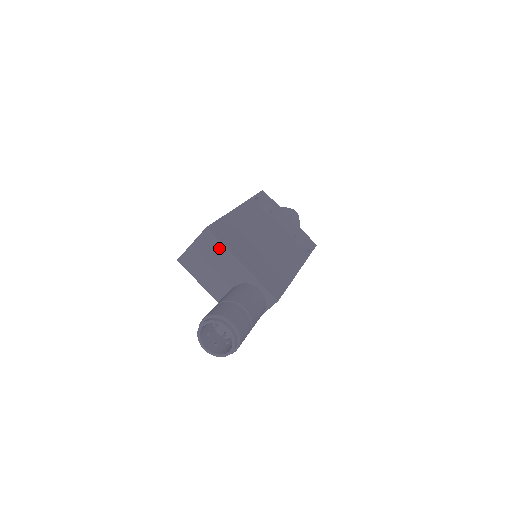
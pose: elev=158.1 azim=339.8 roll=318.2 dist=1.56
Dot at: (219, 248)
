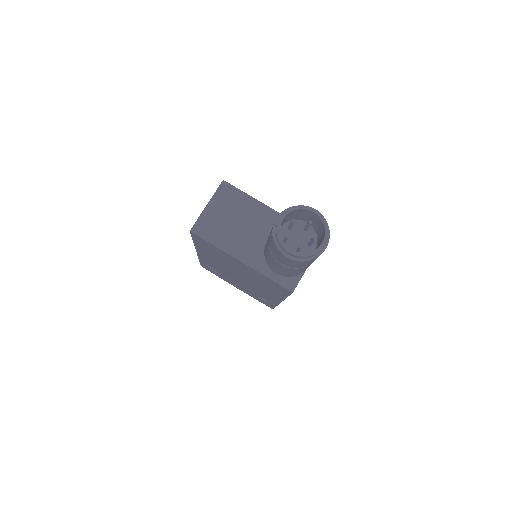
Dot at: (242, 199)
